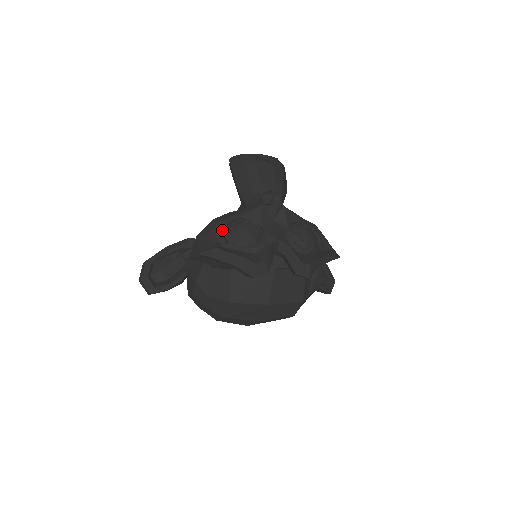
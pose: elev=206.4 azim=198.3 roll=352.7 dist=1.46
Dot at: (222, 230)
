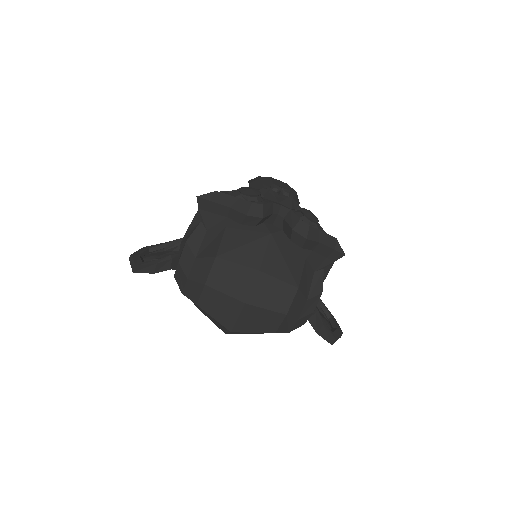
Dot at: occluded
